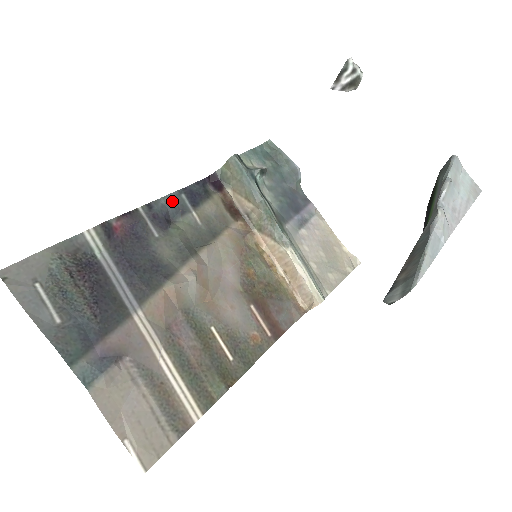
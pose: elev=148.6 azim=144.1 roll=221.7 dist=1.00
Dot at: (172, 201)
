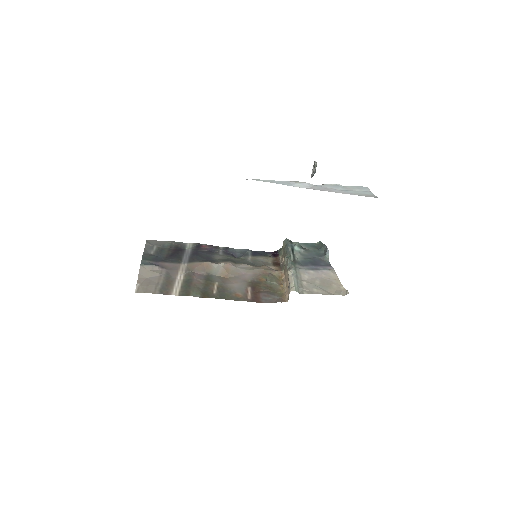
Dot at: (242, 251)
